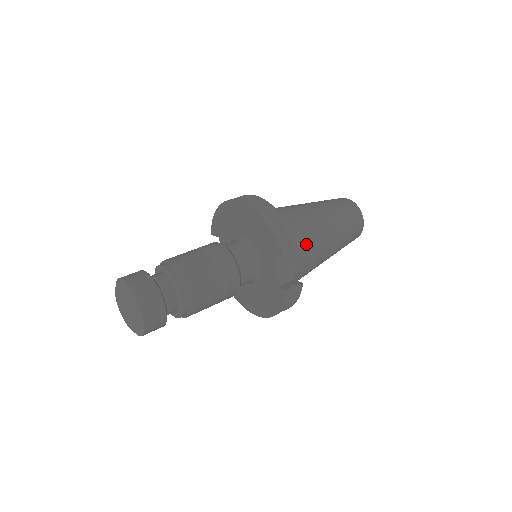
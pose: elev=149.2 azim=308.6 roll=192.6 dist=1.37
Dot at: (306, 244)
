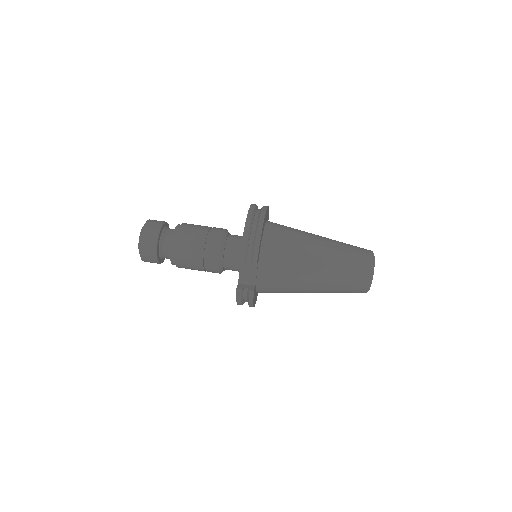
Dot at: (282, 266)
